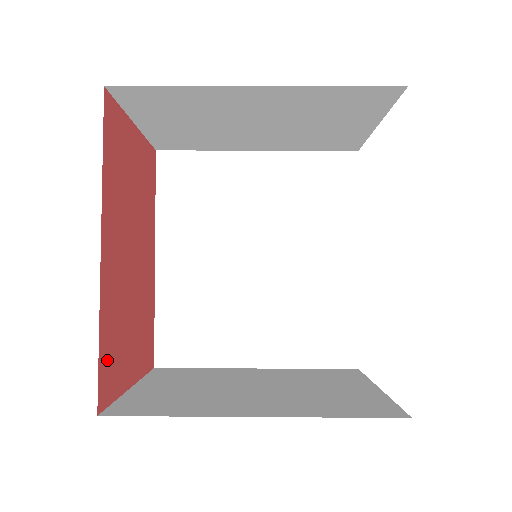
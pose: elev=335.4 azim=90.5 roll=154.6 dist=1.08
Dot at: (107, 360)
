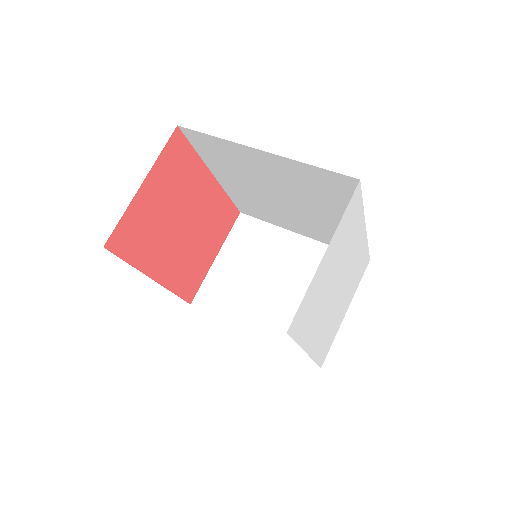
Dot at: (187, 287)
